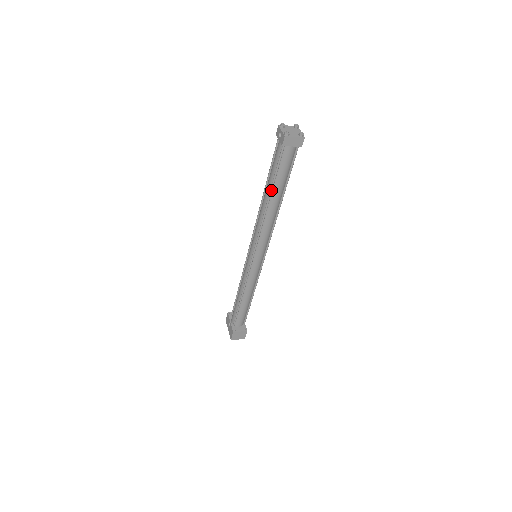
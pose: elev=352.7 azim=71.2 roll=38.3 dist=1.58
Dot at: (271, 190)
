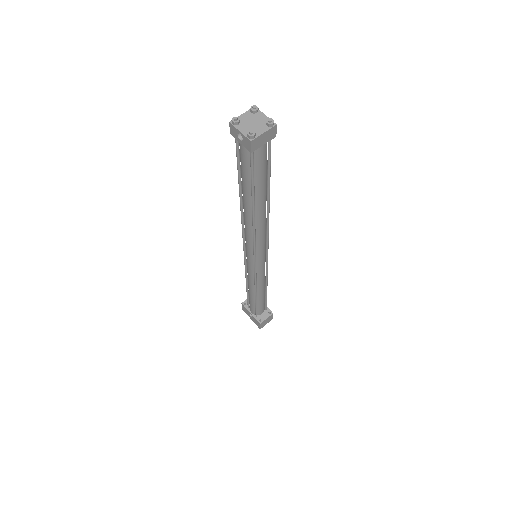
Dot at: (253, 200)
